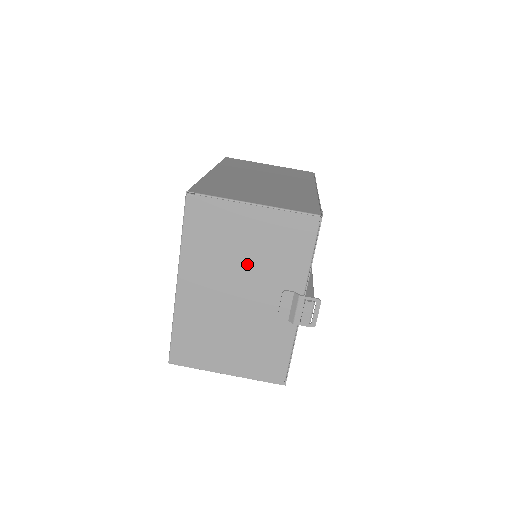
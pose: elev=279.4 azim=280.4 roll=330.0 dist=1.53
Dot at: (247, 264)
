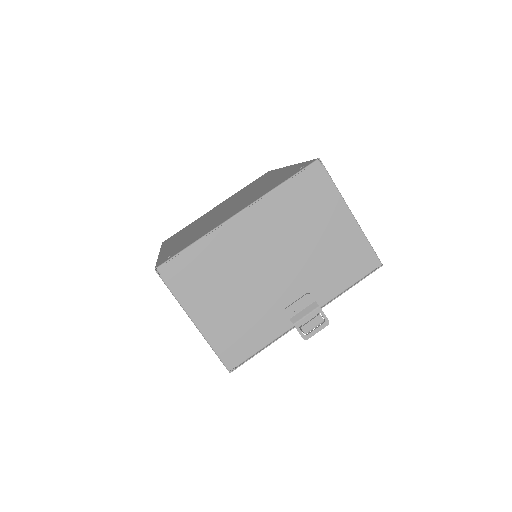
Dot at: (305, 249)
